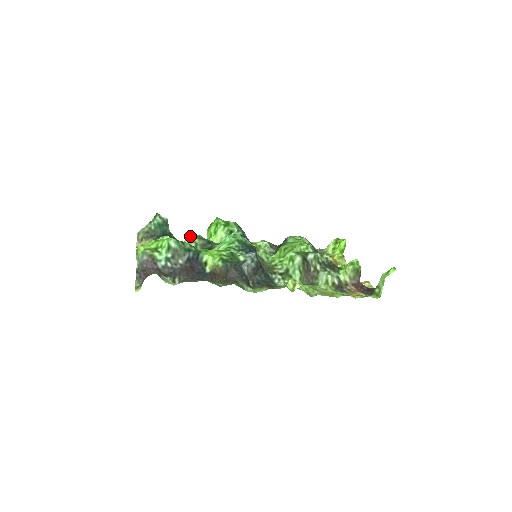
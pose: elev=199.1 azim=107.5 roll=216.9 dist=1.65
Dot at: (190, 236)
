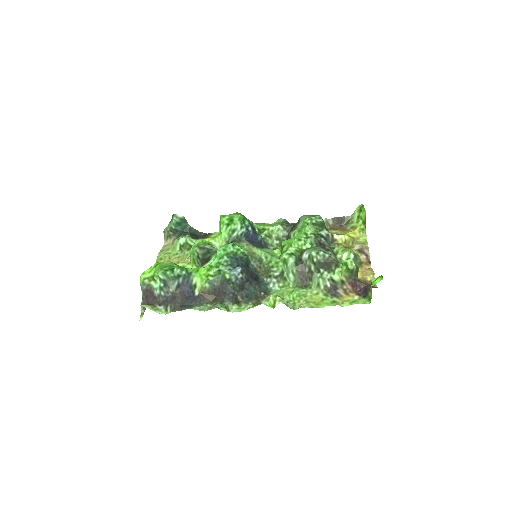
Dot at: (194, 244)
